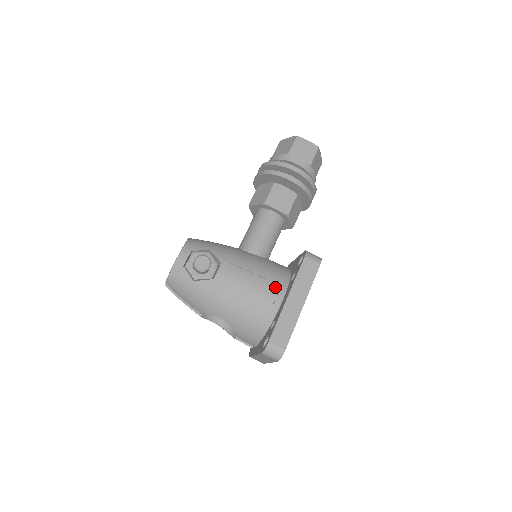
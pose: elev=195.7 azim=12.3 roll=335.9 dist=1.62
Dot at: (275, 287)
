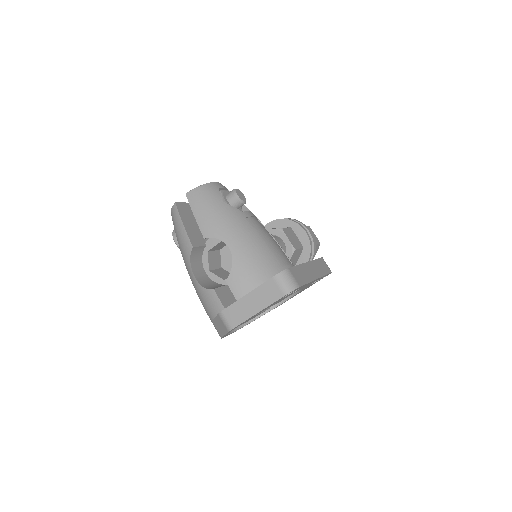
Dot at: (288, 260)
